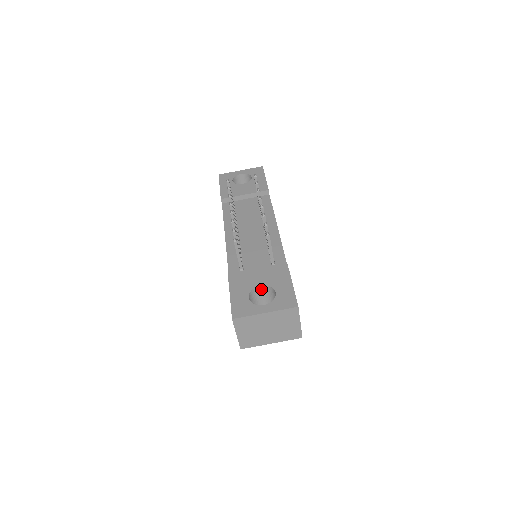
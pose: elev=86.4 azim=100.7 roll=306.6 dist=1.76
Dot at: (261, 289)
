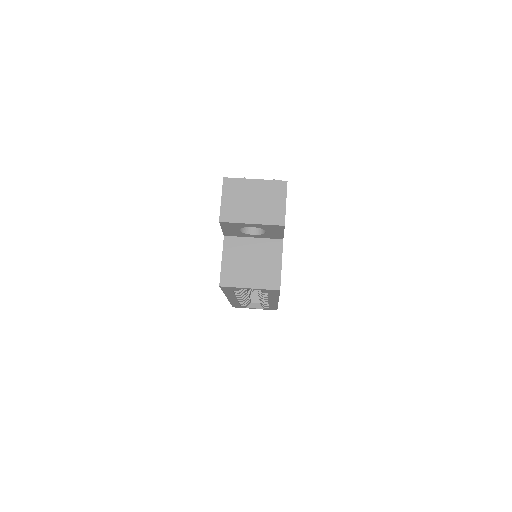
Dot at: occluded
